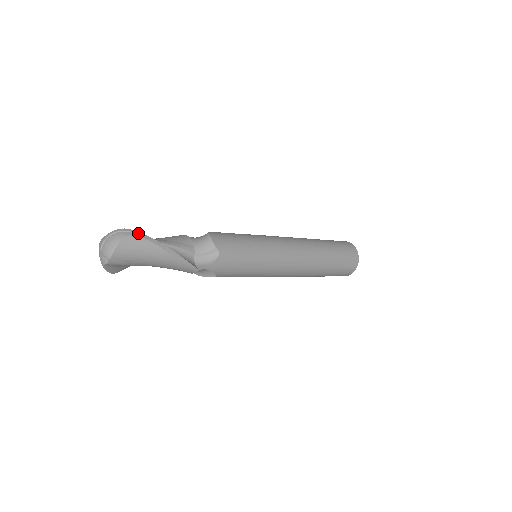
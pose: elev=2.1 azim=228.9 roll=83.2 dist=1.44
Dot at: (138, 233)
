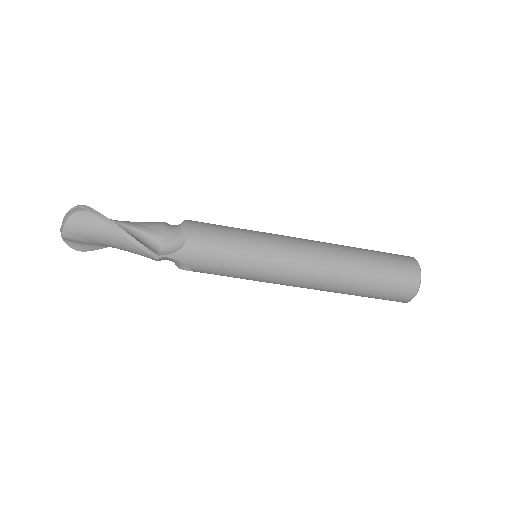
Dot at: (92, 210)
